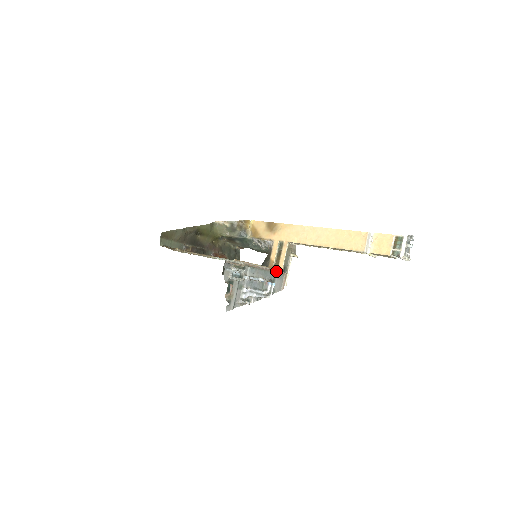
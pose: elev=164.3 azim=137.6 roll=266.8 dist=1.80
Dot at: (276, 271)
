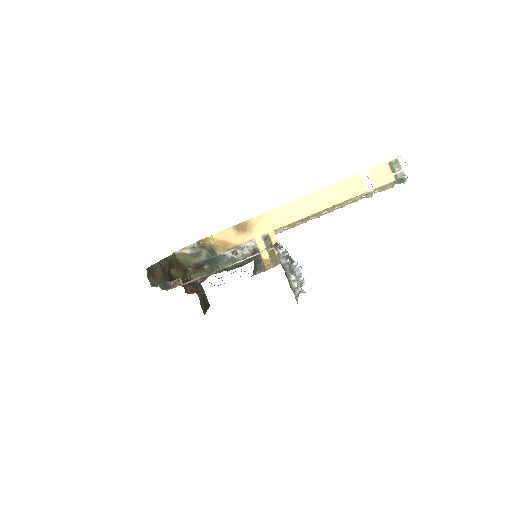
Dot at: (290, 257)
